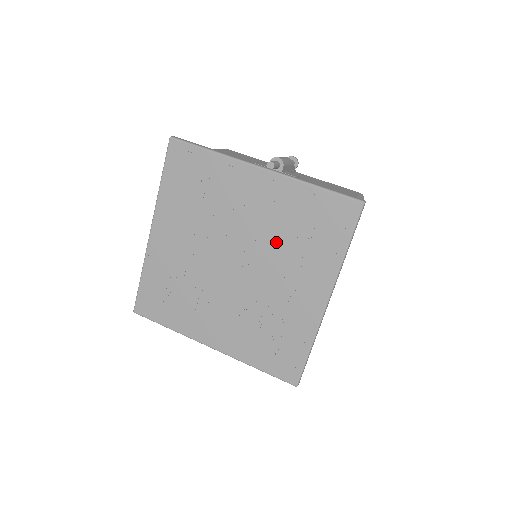
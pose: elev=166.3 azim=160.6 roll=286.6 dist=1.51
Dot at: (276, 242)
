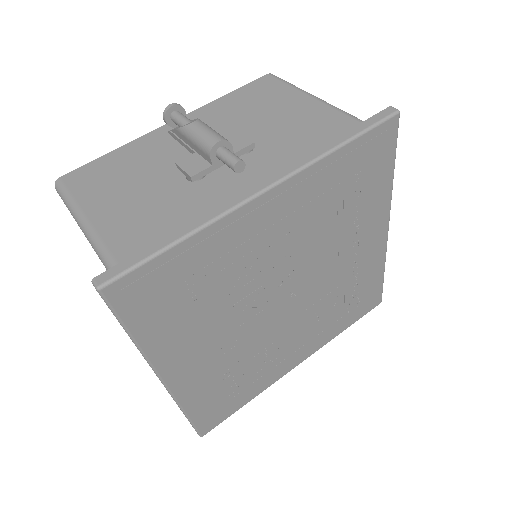
Dot at: (322, 238)
